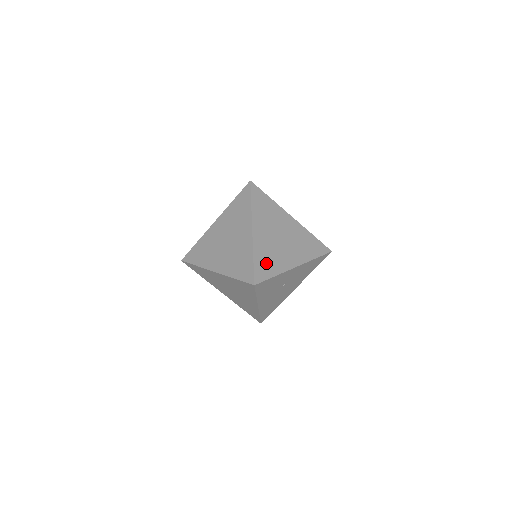
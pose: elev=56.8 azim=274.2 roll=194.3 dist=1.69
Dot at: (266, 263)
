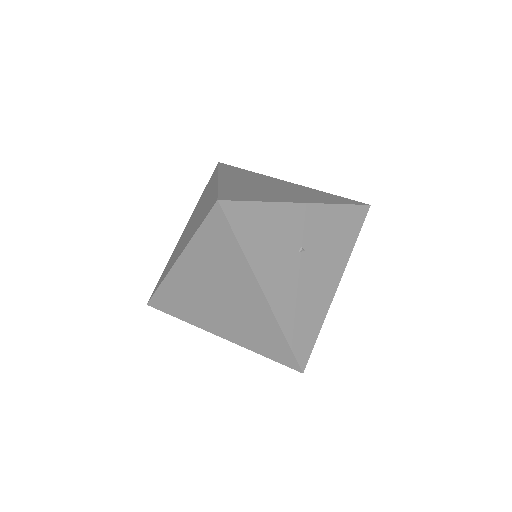
Dot at: (243, 193)
